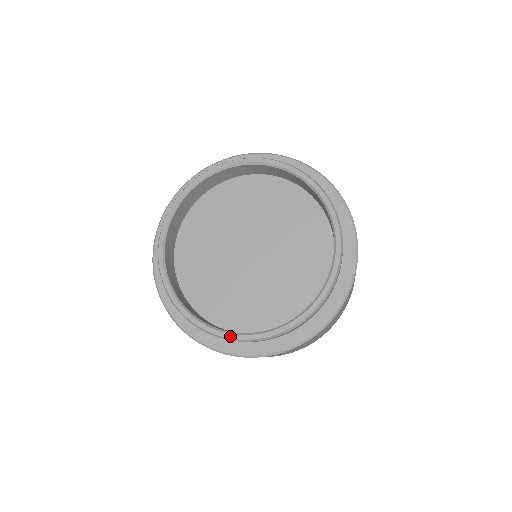
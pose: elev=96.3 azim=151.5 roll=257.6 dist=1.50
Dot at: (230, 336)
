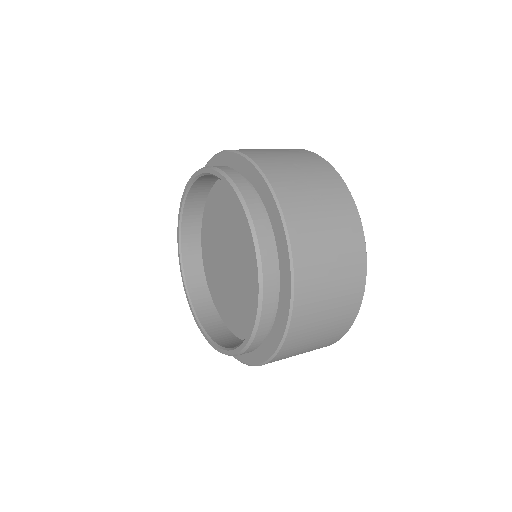
Dot at: (254, 318)
